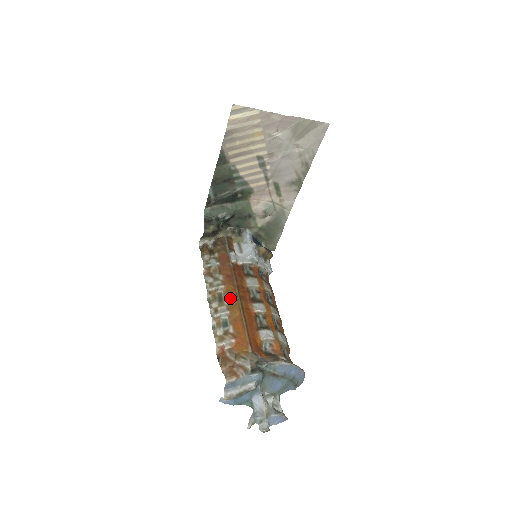
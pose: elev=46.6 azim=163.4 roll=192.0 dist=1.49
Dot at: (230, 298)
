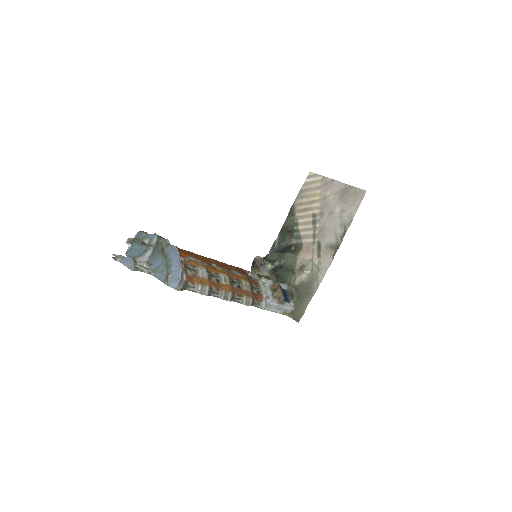
Dot at: occluded
